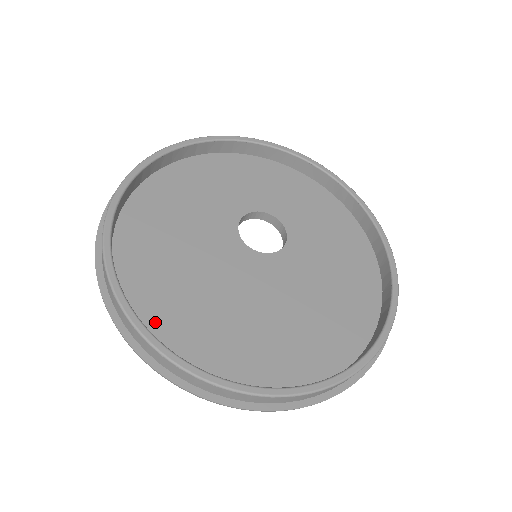
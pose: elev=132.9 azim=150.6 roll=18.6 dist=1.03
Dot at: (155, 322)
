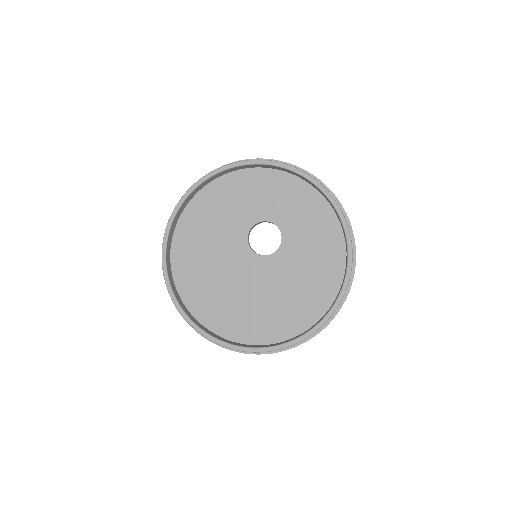
Dot at: (188, 295)
